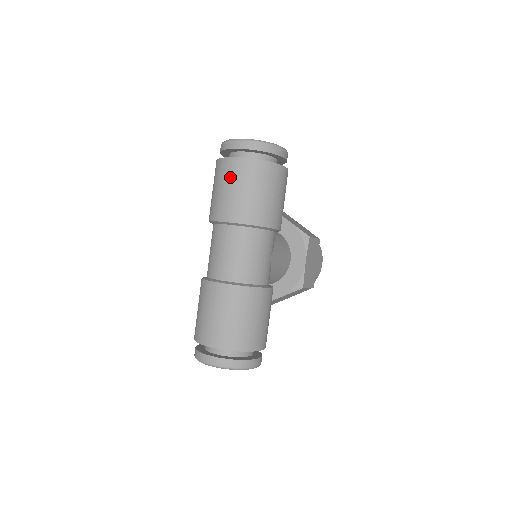
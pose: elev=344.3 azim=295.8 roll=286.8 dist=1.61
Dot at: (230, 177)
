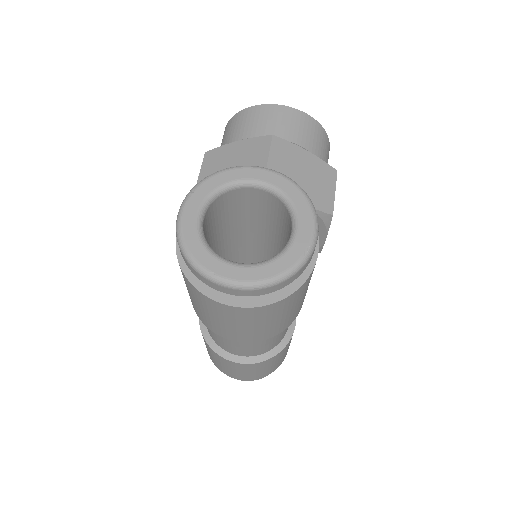
Dot at: (229, 318)
